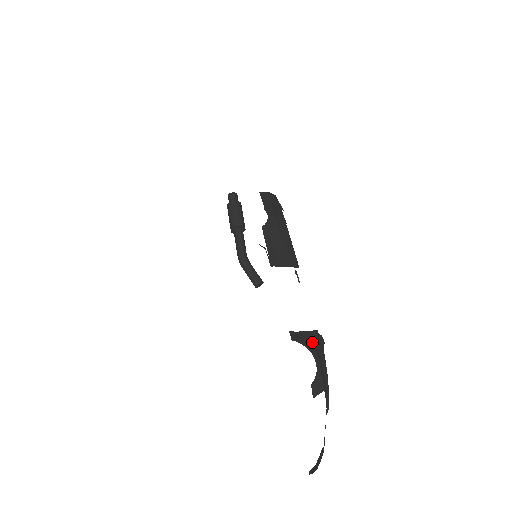
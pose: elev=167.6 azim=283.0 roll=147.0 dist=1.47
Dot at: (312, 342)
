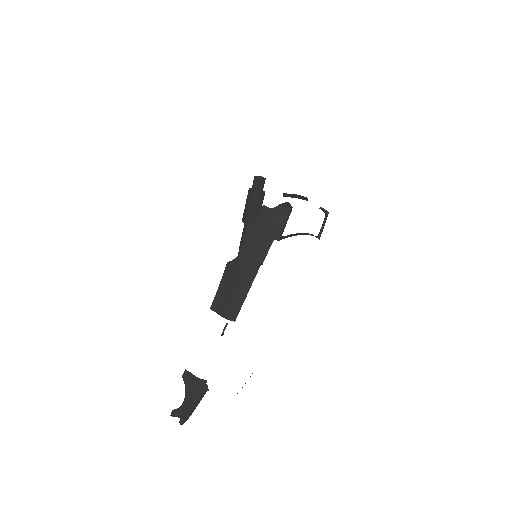
Dot at: (192, 388)
